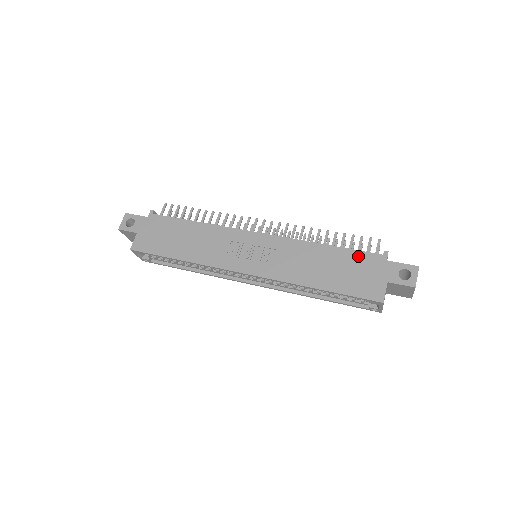
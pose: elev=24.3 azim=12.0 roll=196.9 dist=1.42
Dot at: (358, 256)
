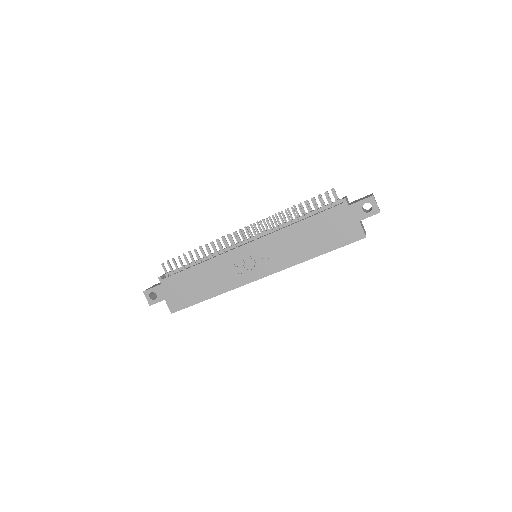
Dot at: (327, 215)
